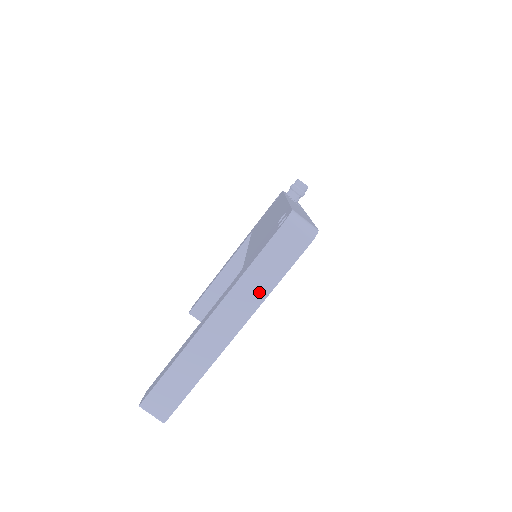
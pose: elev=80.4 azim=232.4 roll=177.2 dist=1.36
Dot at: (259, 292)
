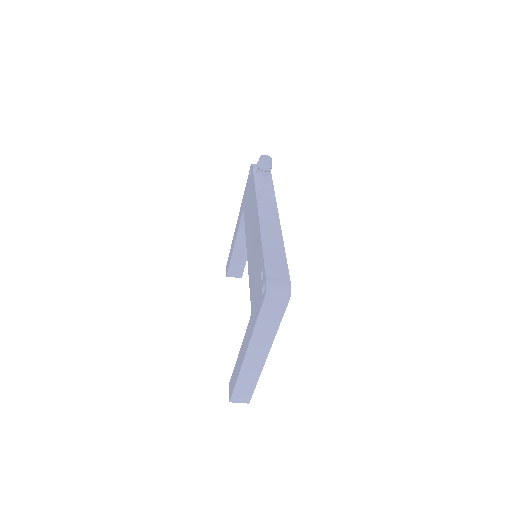
Dot at: (269, 334)
